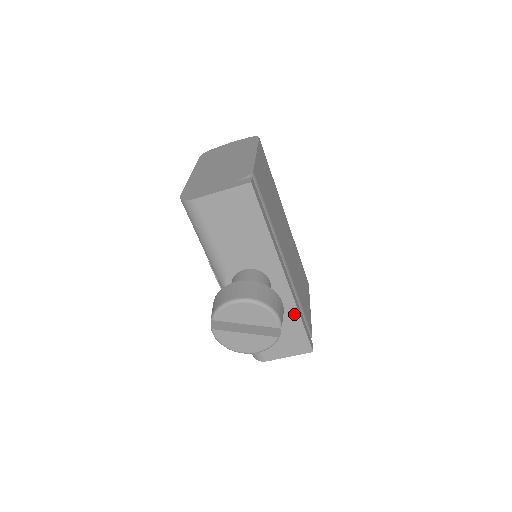
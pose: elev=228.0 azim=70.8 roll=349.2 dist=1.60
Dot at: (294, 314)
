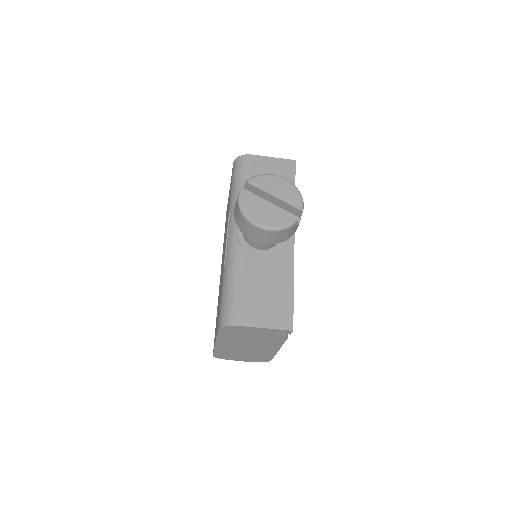
Dot at: (289, 277)
